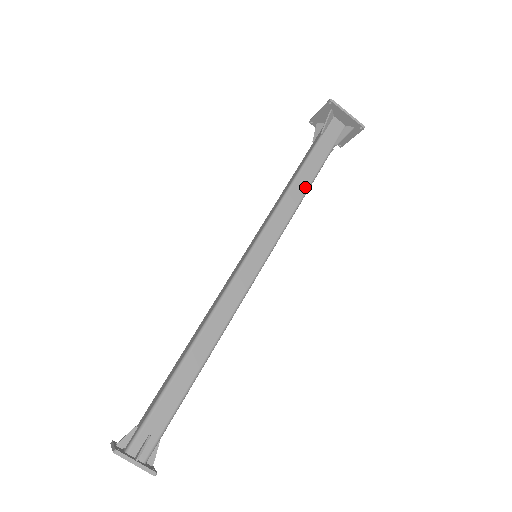
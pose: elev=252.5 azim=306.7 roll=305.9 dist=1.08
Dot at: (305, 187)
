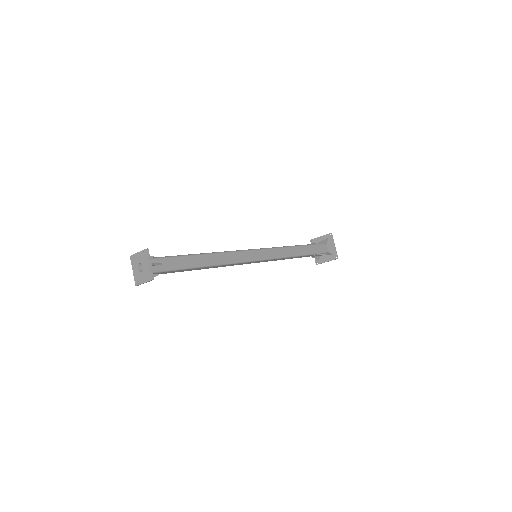
Dot at: (297, 253)
